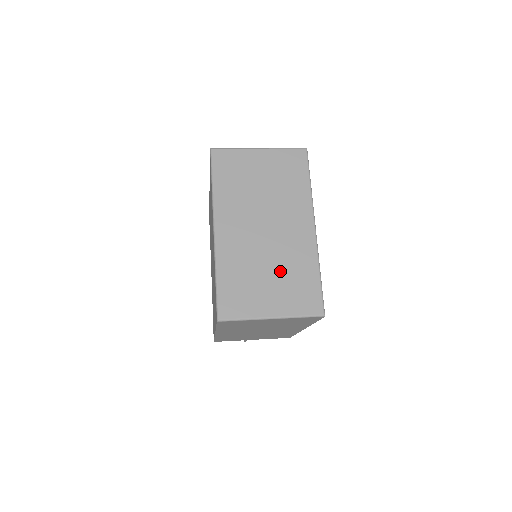
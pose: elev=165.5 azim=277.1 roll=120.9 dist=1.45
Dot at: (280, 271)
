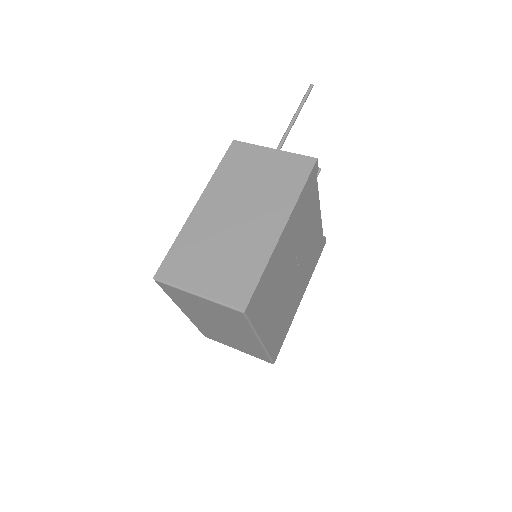
Dot at: (238, 343)
